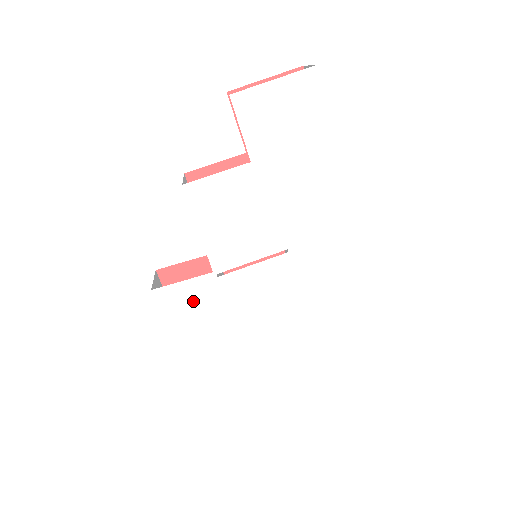
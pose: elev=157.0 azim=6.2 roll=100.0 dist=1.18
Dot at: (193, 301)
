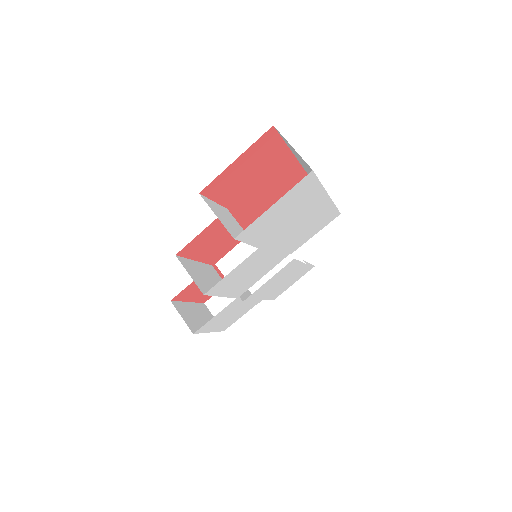
Dot at: (224, 315)
